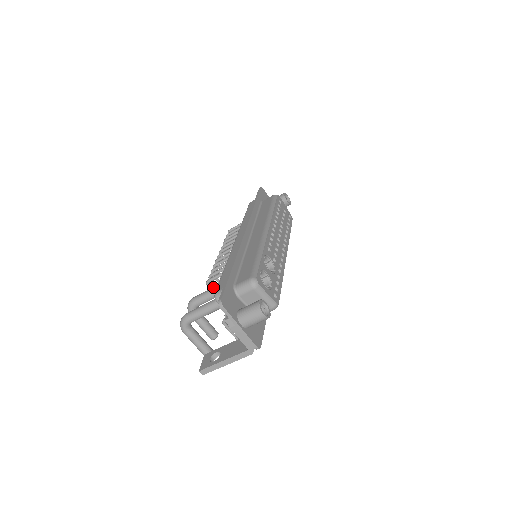
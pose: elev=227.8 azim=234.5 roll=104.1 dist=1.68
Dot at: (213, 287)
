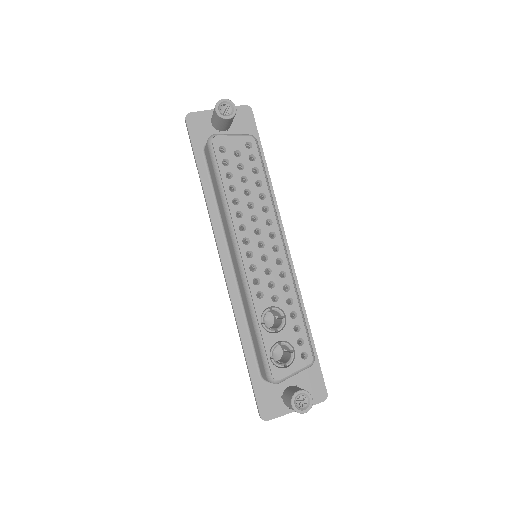
Dot at: occluded
